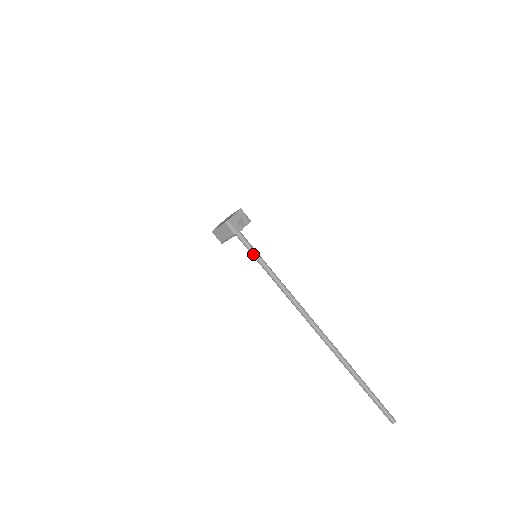
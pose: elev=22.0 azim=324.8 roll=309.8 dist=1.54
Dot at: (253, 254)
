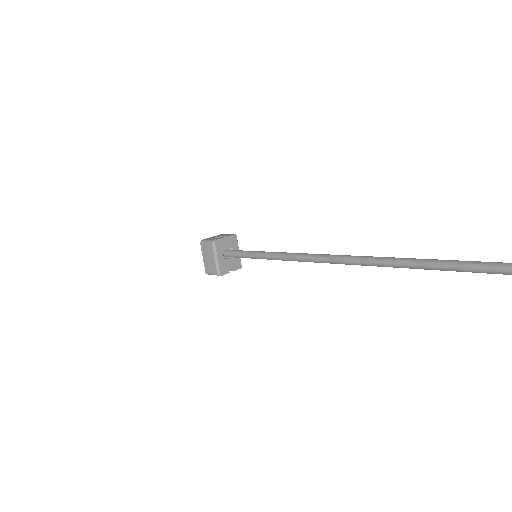
Dot at: (249, 255)
